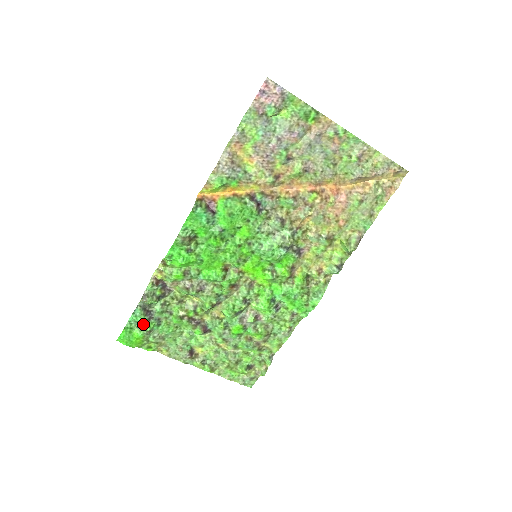
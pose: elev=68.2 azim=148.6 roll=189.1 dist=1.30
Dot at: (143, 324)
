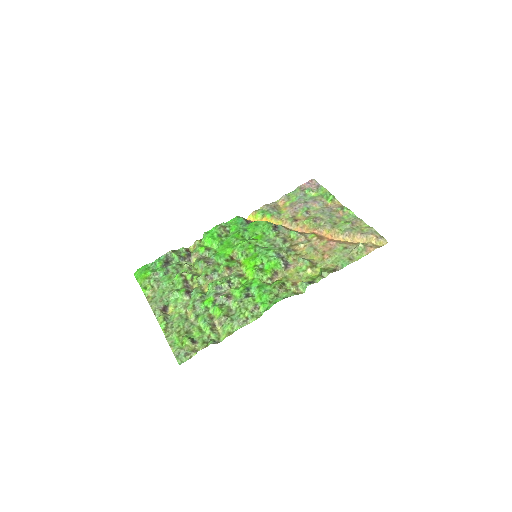
Dot at: (157, 268)
